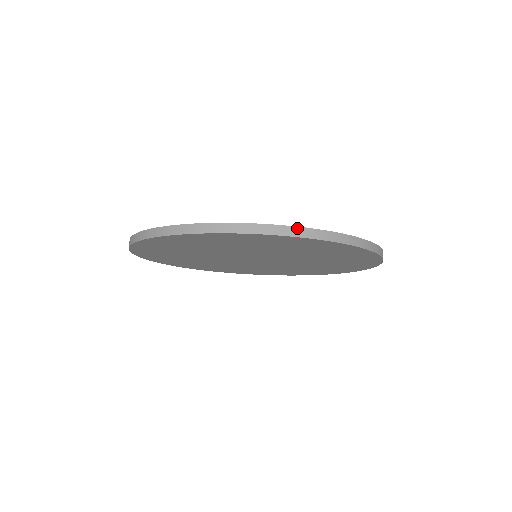
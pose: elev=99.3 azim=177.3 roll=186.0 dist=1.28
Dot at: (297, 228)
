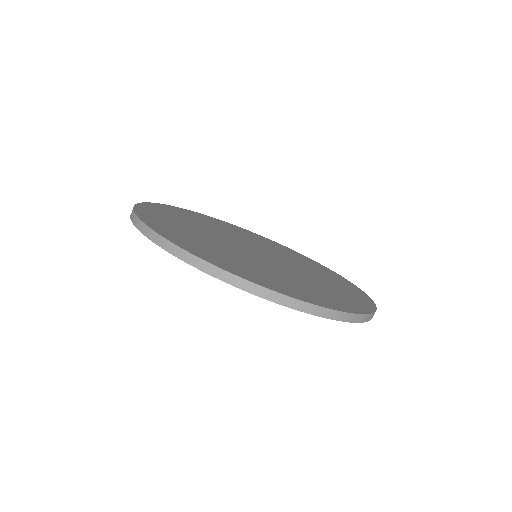
Dot at: (309, 305)
